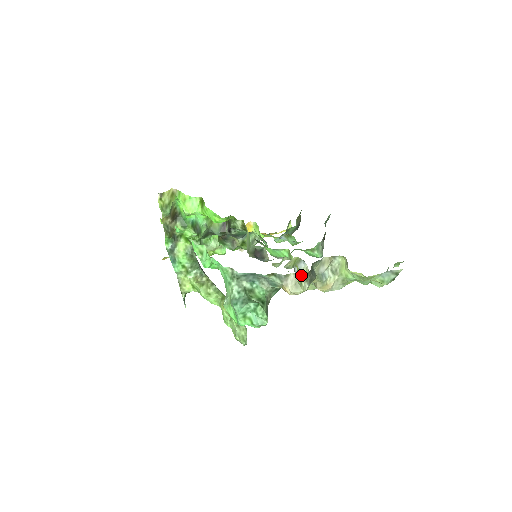
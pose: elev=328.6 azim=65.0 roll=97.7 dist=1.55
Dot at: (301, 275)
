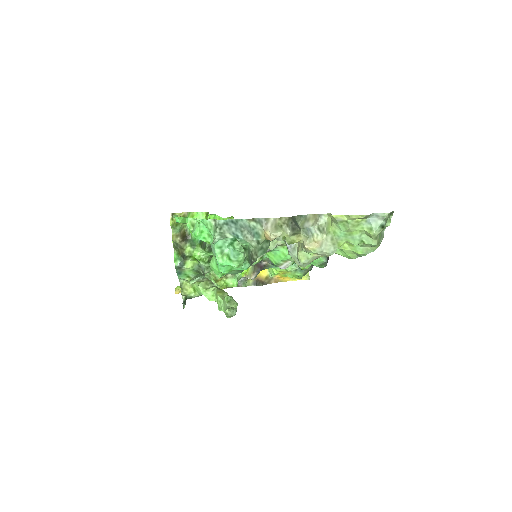
Dot at: (281, 219)
